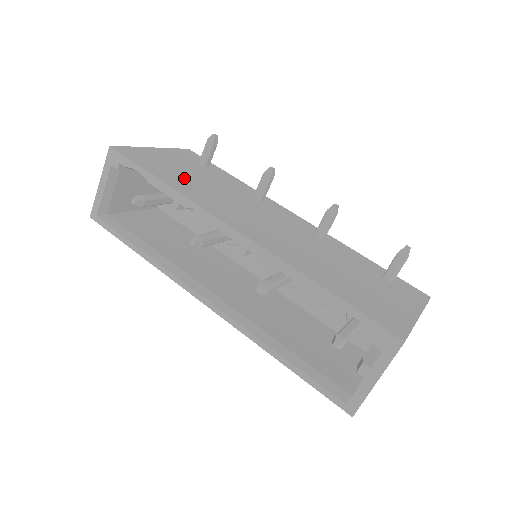
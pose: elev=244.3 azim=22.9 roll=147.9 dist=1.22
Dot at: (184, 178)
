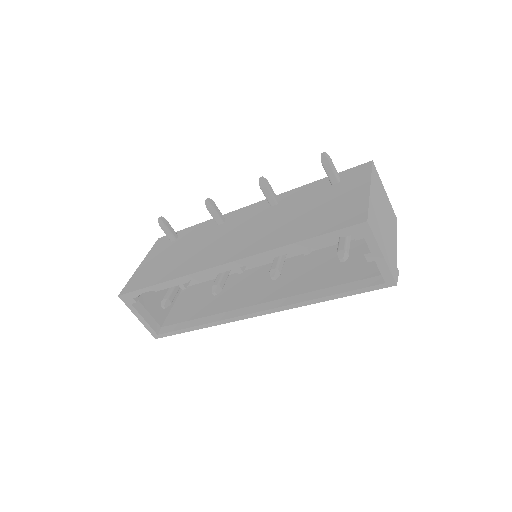
Dot at: (171, 265)
